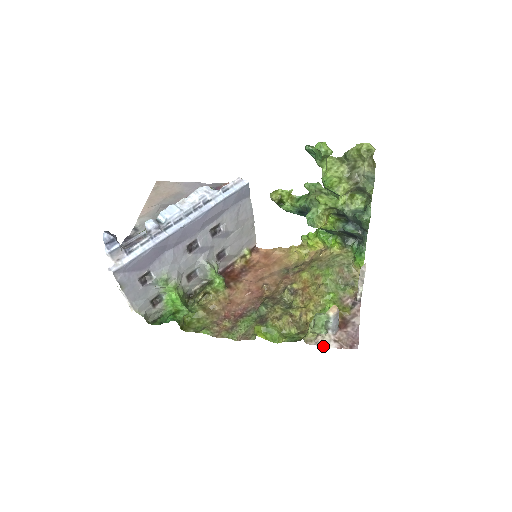
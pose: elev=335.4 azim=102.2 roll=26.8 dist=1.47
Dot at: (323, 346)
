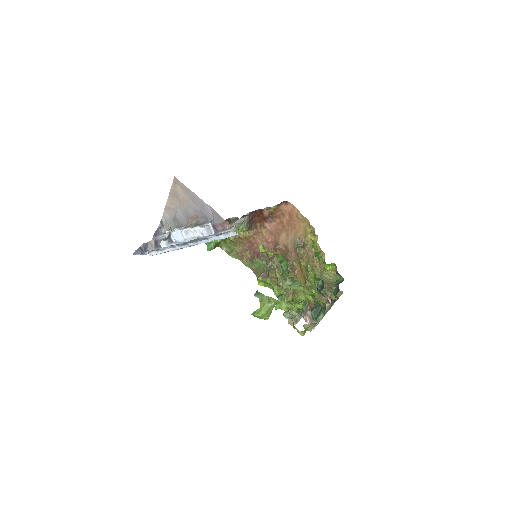
Dot at: occluded
